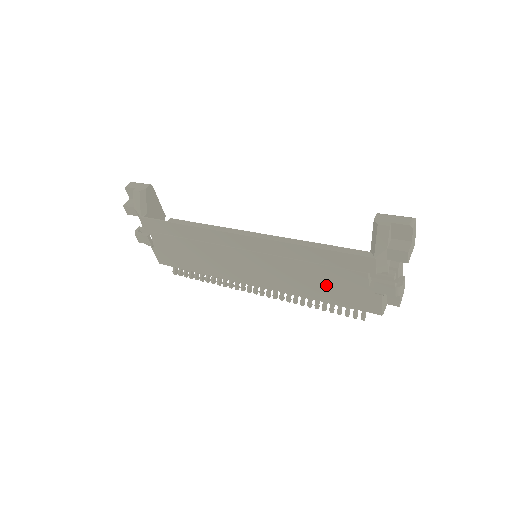
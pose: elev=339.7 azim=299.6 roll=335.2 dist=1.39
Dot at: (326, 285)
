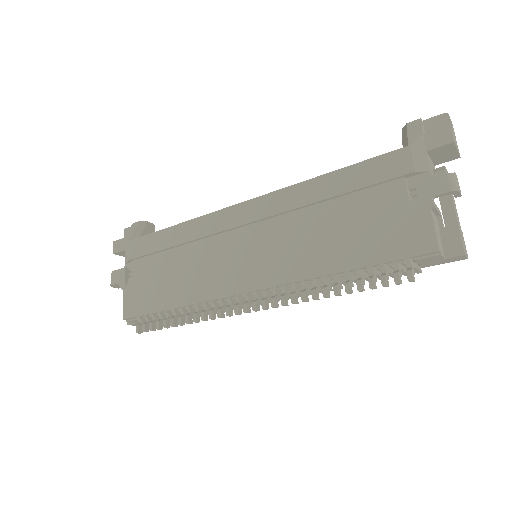
Dot at: (349, 232)
